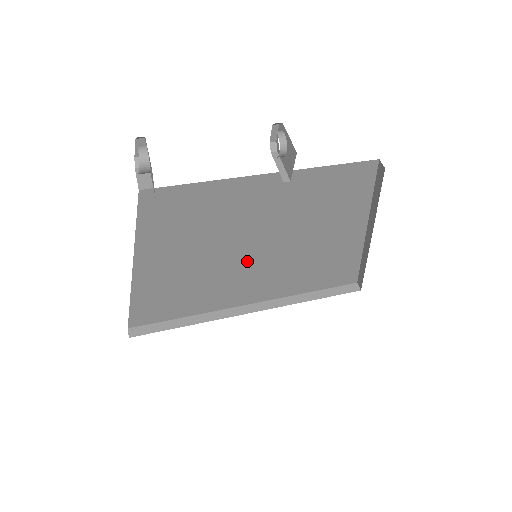
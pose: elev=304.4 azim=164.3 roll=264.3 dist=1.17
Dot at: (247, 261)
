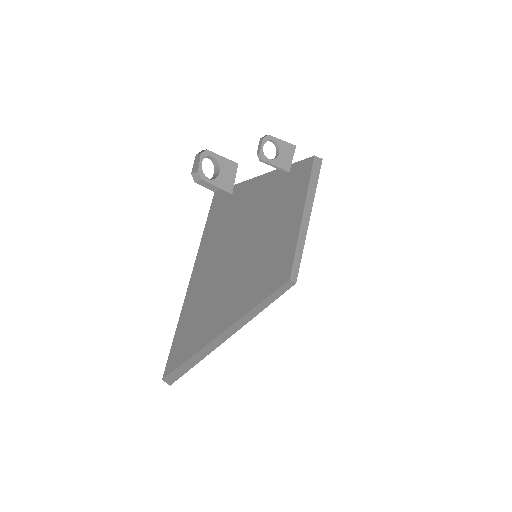
Dot at: (247, 266)
